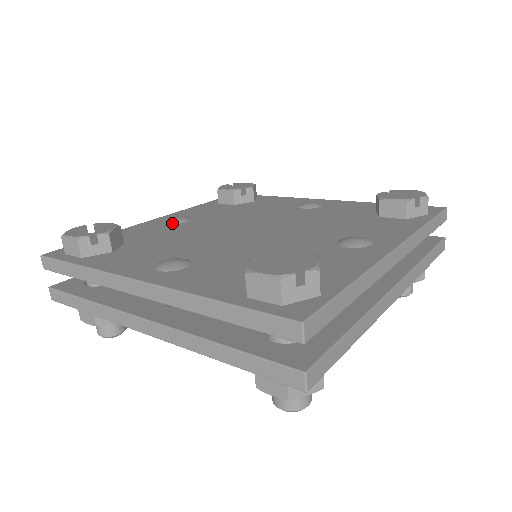
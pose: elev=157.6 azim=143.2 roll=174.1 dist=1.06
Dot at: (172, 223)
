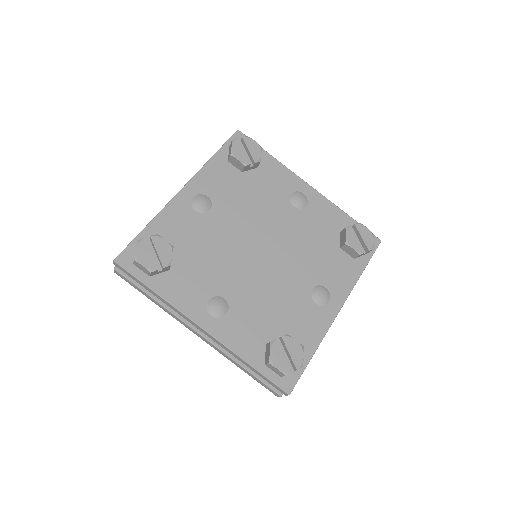
Dot at: (199, 211)
